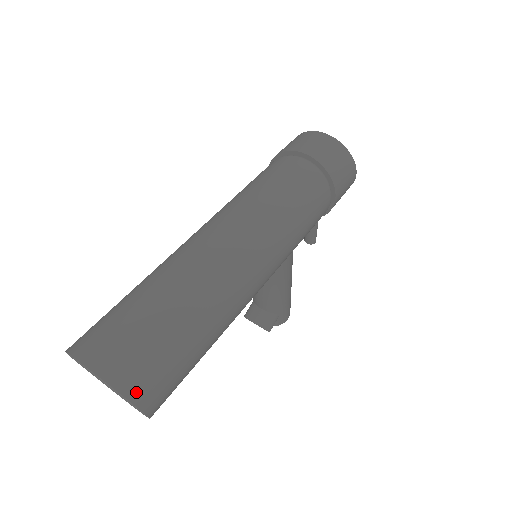
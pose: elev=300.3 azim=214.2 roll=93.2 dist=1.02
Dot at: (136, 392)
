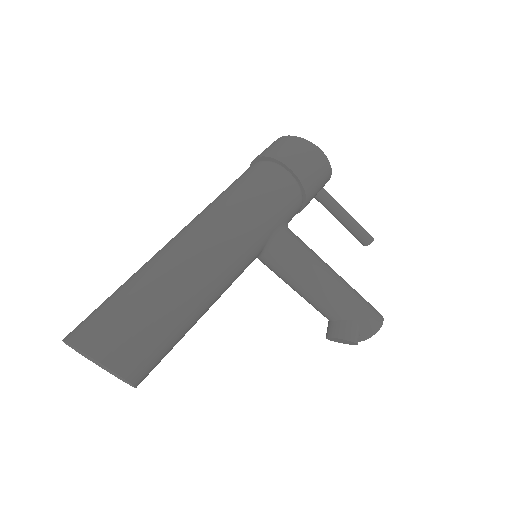
Dot at: (89, 345)
